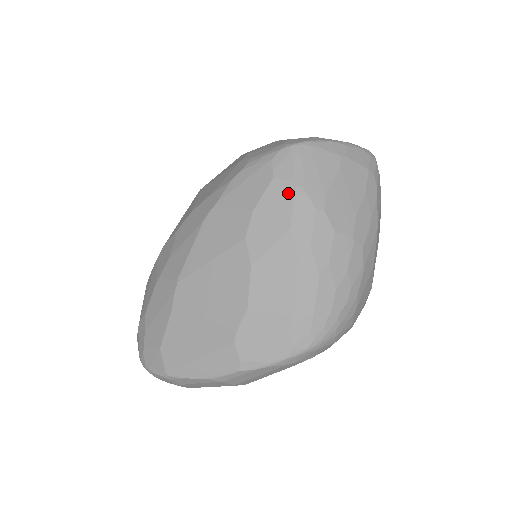
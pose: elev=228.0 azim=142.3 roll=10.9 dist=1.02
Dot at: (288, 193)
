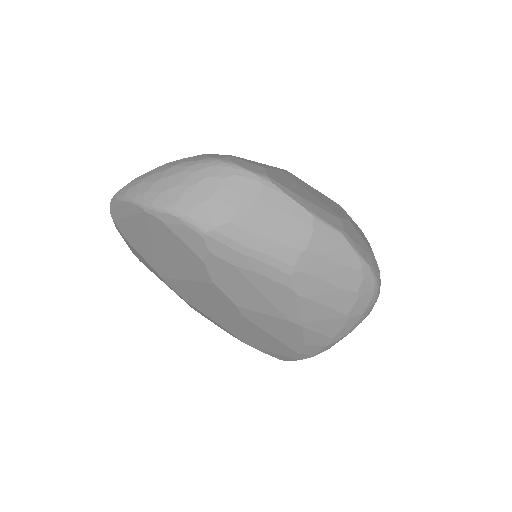
Dot at: occluded
